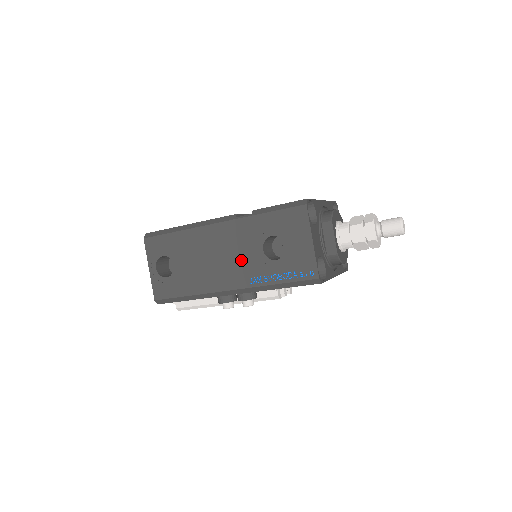
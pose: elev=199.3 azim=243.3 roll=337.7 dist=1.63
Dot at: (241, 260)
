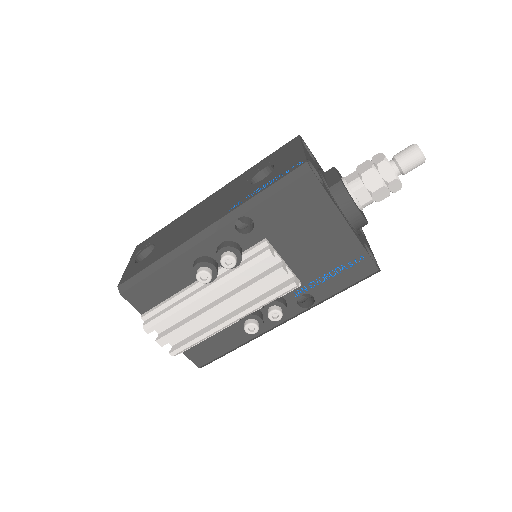
Dot at: (226, 201)
